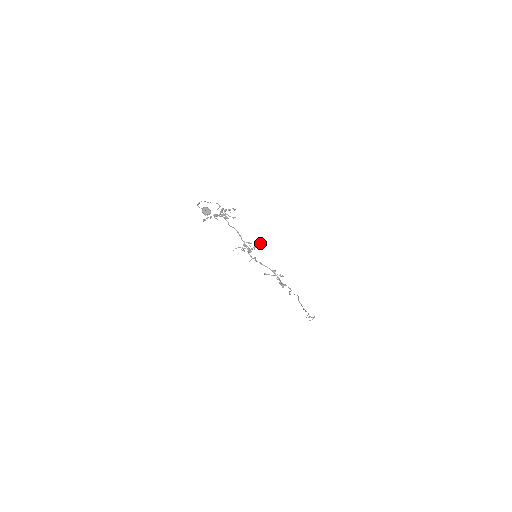
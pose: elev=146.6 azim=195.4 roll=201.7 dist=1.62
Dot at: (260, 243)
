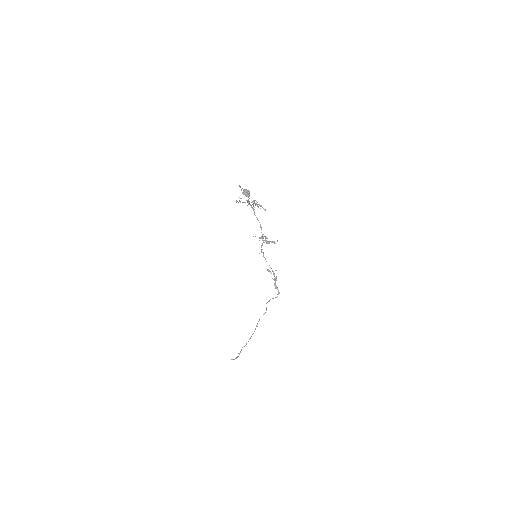
Dot at: (274, 241)
